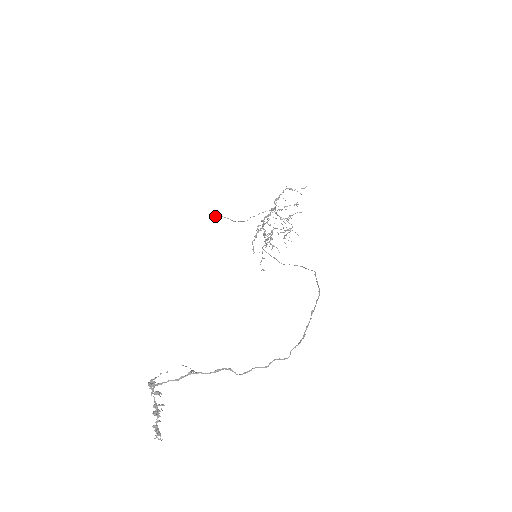
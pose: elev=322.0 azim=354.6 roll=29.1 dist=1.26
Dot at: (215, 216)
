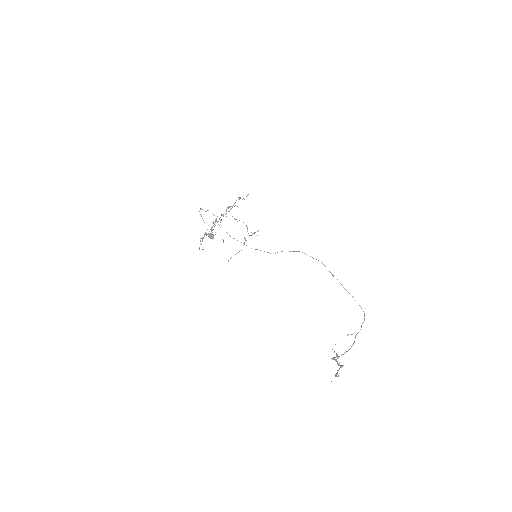
Dot at: occluded
